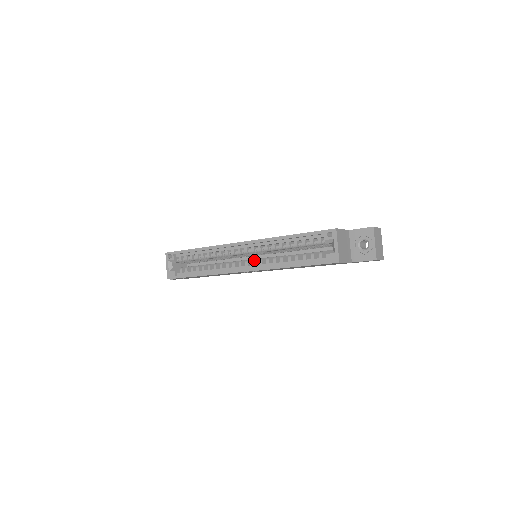
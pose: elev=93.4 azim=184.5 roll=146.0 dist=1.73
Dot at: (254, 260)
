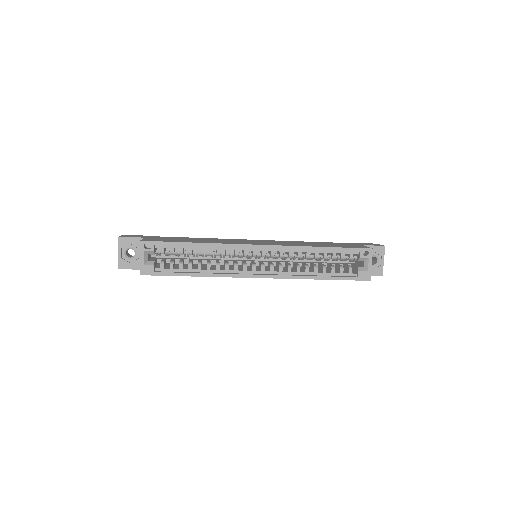
Dot at: (273, 266)
